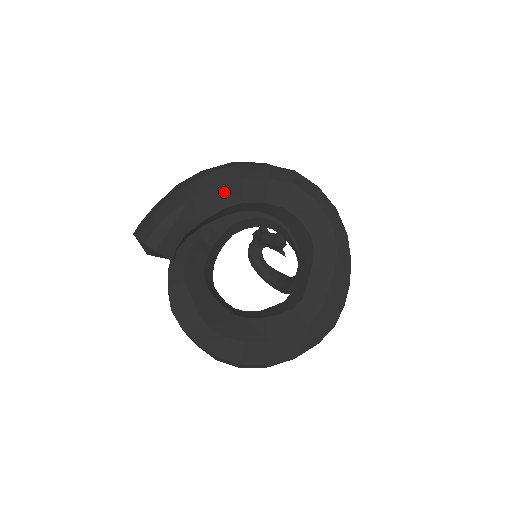
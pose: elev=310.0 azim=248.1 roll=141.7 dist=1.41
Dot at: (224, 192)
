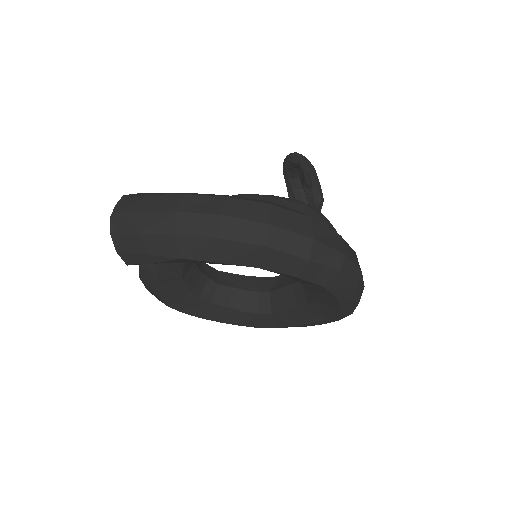
Dot at: (230, 264)
